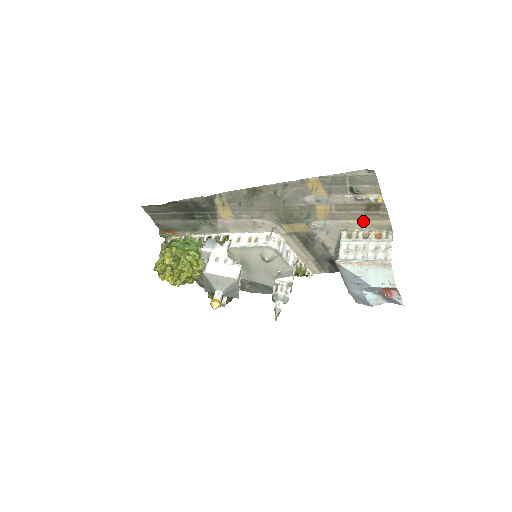
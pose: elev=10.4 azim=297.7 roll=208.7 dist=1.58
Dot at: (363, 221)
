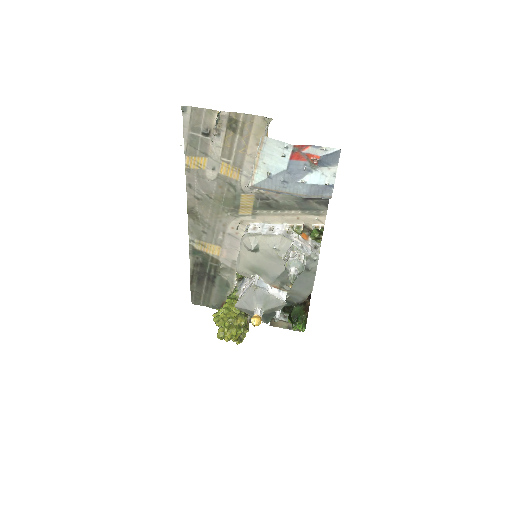
Dot at: (250, 141)
